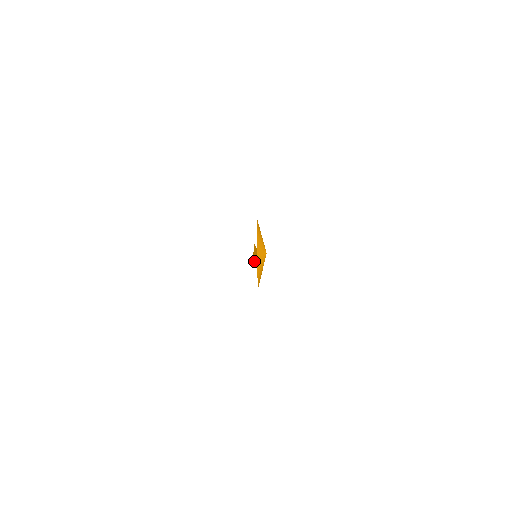
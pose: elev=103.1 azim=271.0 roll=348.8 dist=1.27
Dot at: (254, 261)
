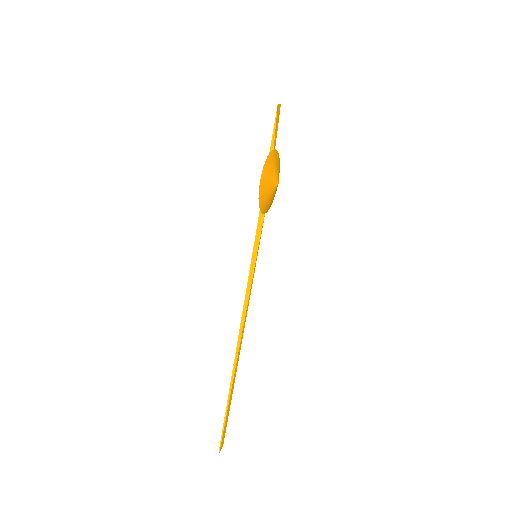
Dot at: (242, 321)
